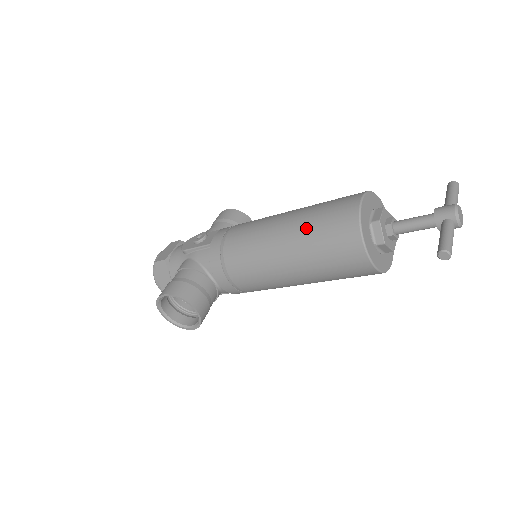
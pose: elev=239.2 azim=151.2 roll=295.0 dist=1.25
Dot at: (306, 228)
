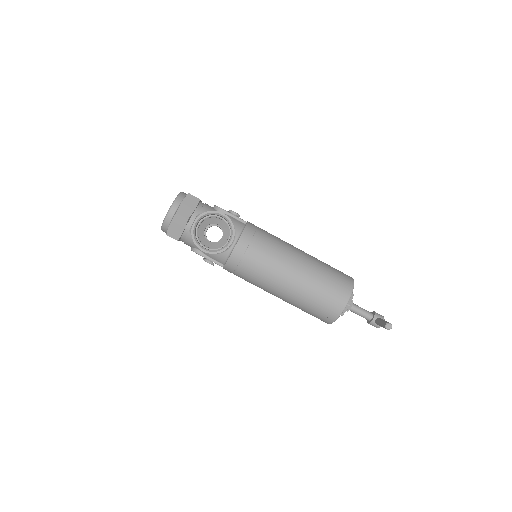
Dot at: (322, 265)
